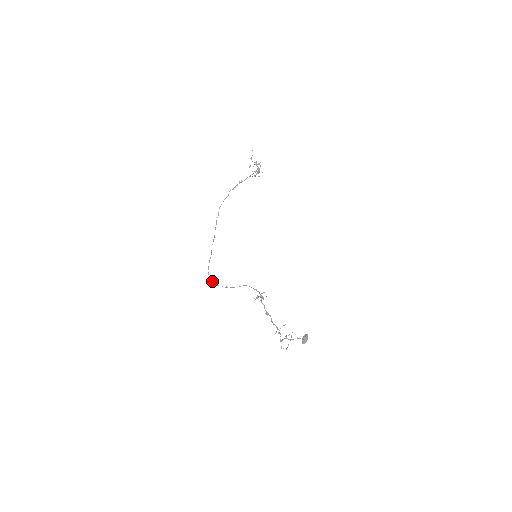
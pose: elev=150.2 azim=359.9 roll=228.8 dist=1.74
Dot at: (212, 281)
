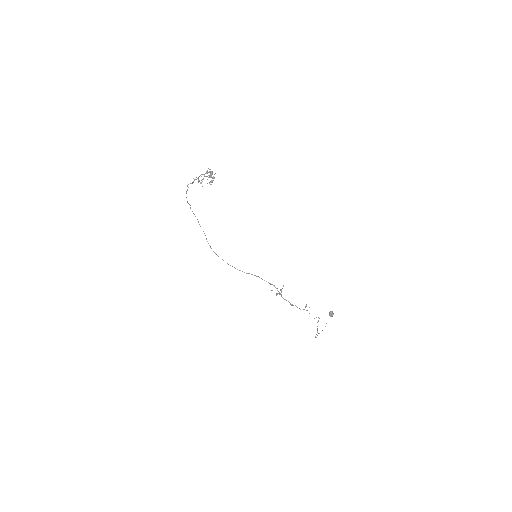
Dot at: occluded
